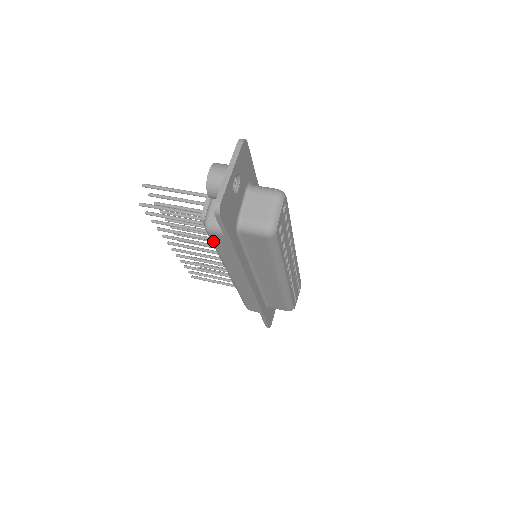
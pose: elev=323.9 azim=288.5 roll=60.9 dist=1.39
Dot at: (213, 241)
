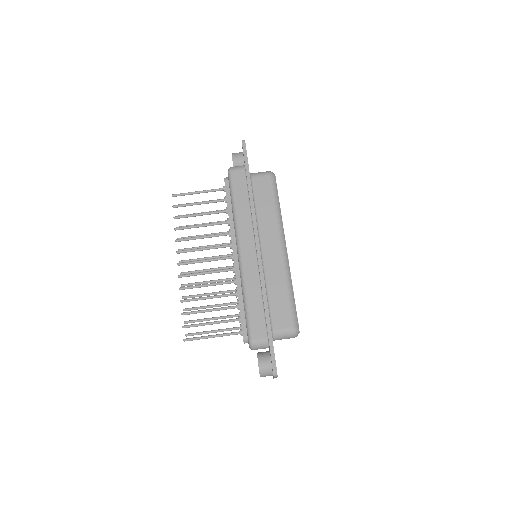
Dot at: occluded
